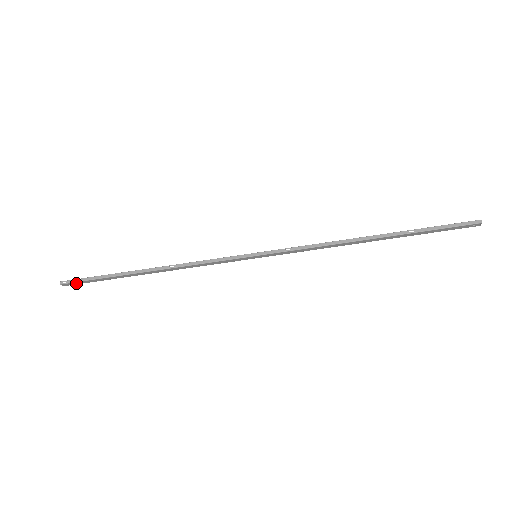
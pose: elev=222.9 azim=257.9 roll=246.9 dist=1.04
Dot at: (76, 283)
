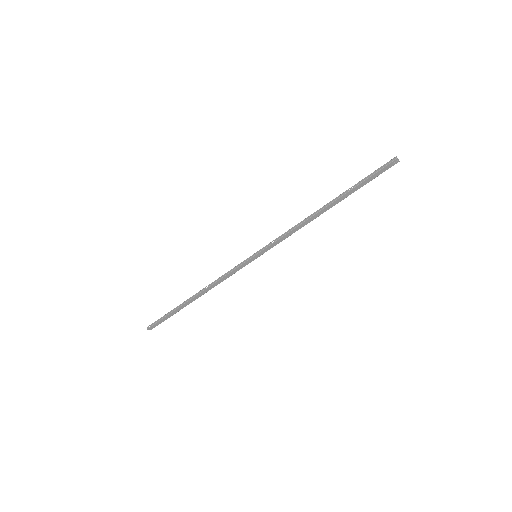
Dot at: (156, 325)
